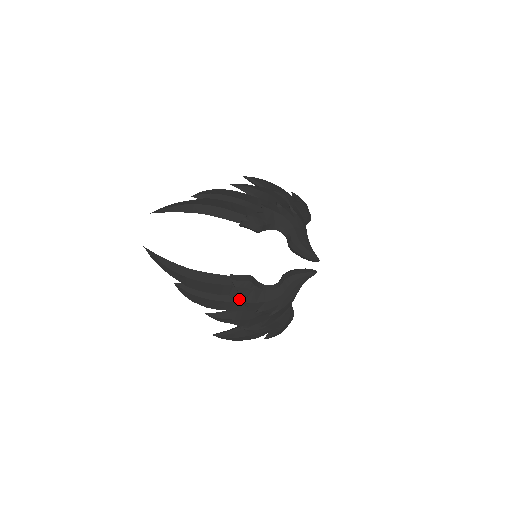
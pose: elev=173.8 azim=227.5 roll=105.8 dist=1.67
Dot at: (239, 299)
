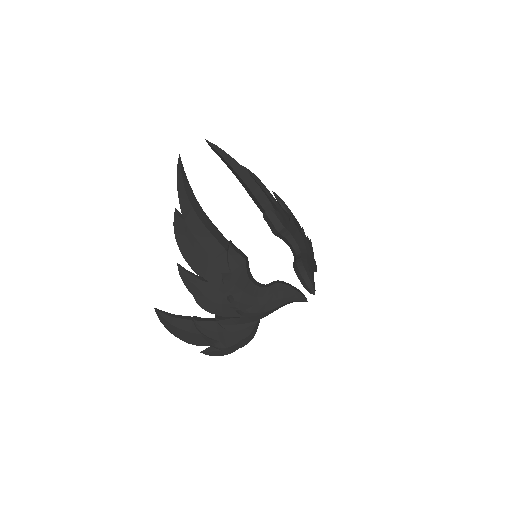
Dot at: (221, 270)
